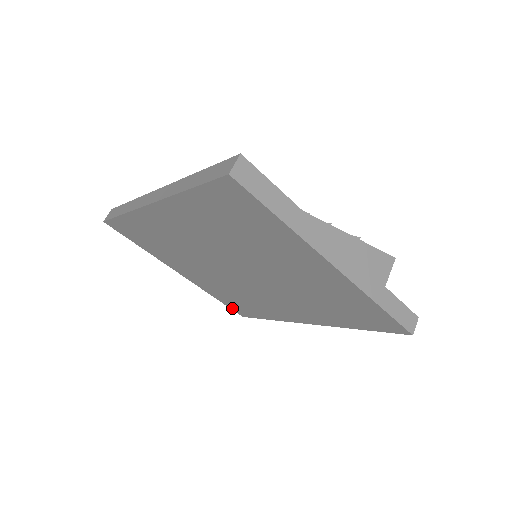
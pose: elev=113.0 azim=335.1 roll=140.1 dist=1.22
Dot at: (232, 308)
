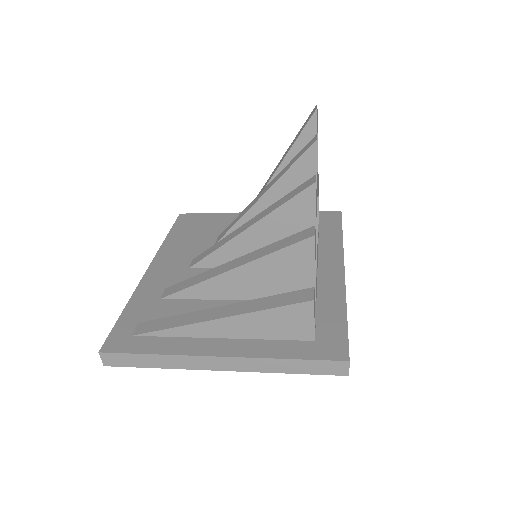
Dot at: occluded
